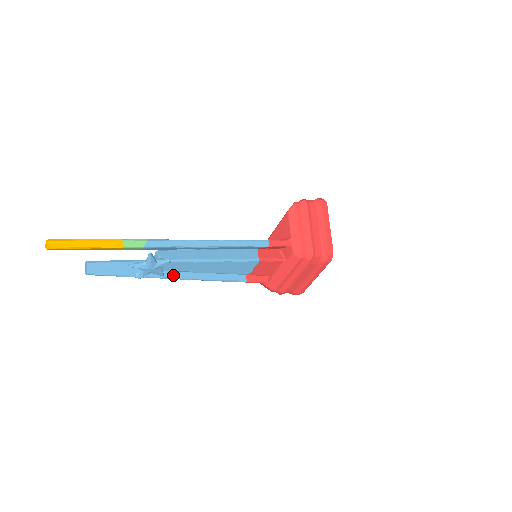
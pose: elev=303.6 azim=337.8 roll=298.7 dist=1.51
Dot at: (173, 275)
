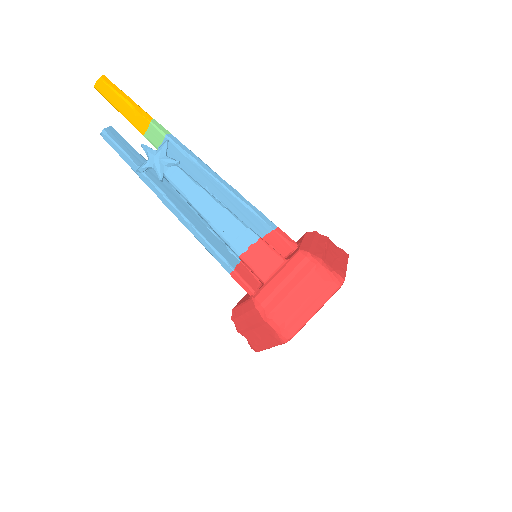
Dot at: (168, 196)
